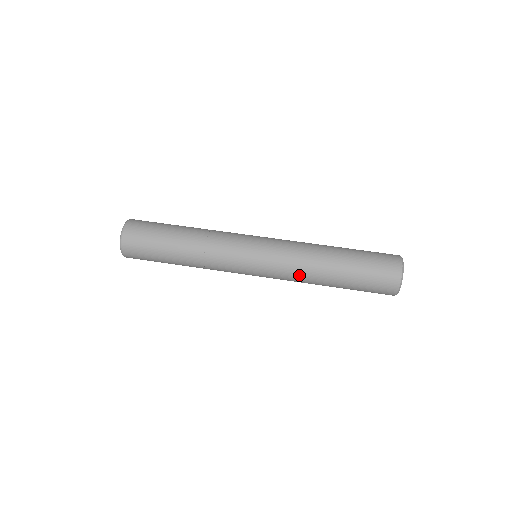
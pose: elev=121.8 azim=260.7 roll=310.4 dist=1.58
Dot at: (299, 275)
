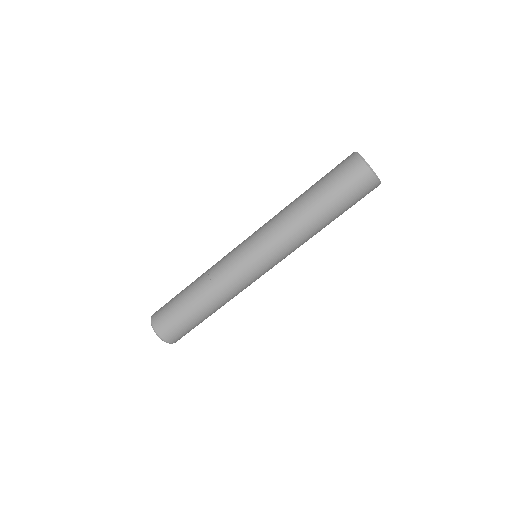
Dot at: occluded
